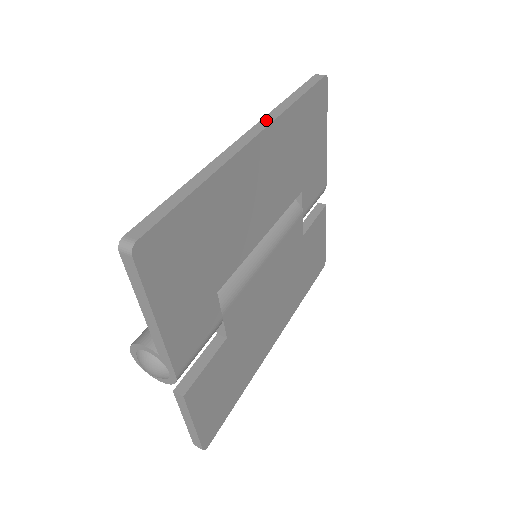
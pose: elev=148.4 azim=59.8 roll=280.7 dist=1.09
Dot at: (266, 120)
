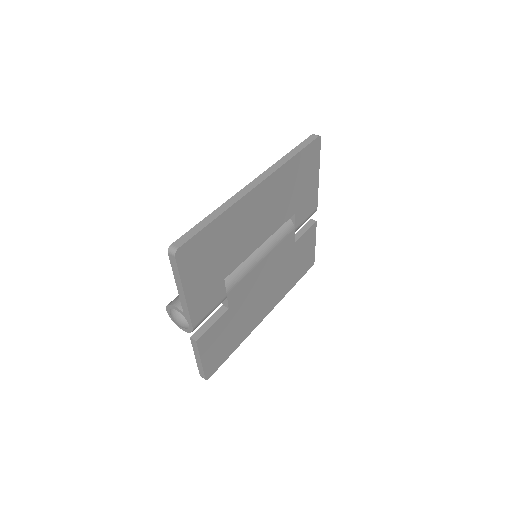
Dot at: (269, 171)
